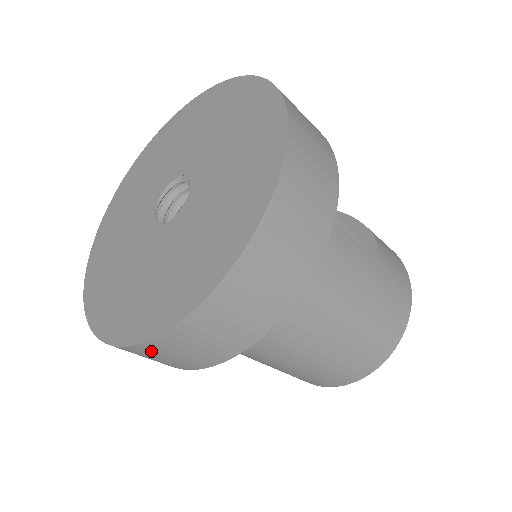
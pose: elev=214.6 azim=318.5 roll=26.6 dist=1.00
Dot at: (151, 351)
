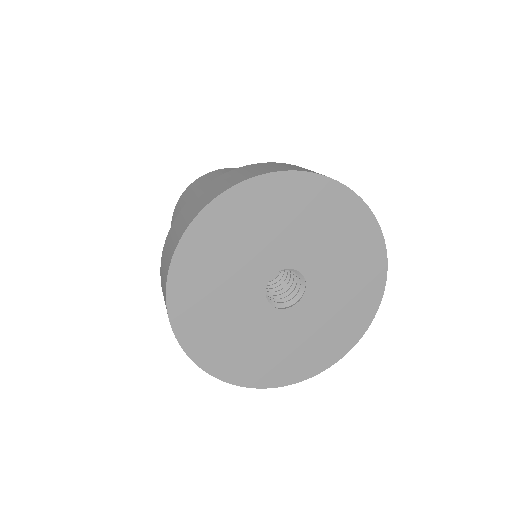
Dot at: occluded
